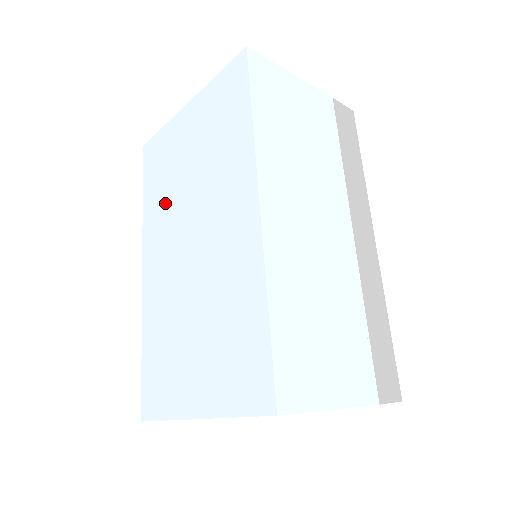
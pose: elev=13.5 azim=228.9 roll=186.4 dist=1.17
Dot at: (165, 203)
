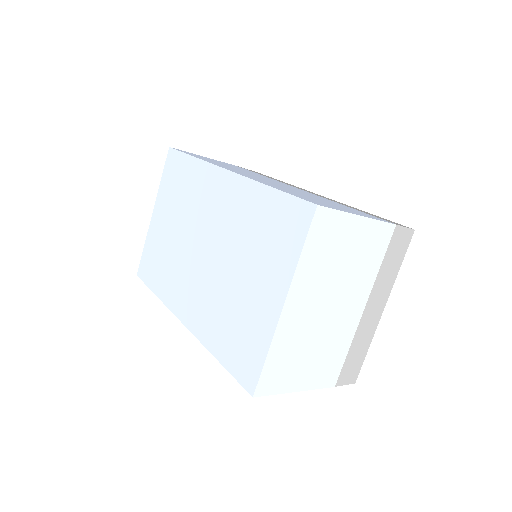
Dot at: (172, 267)
